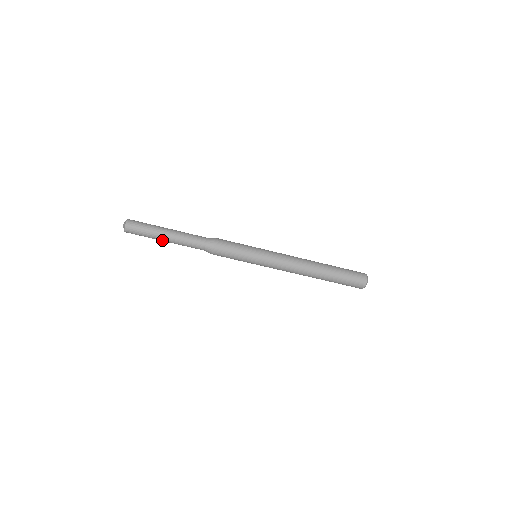
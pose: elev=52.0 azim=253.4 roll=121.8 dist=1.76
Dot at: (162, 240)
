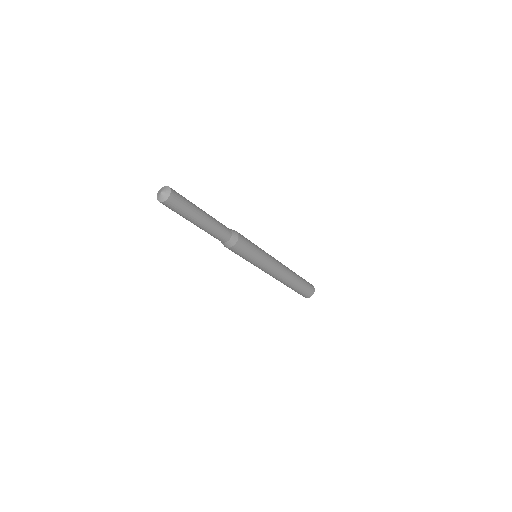
Dot at: occluded
